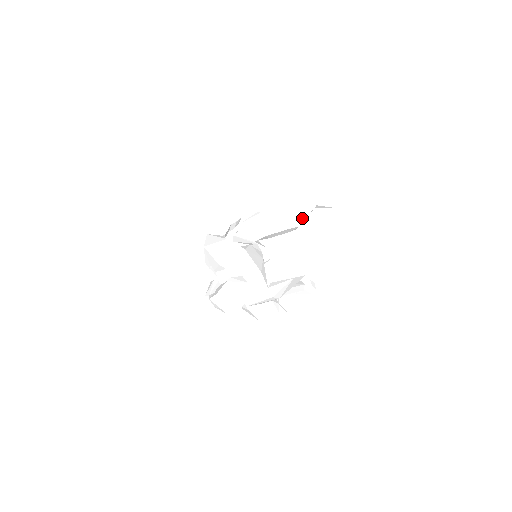
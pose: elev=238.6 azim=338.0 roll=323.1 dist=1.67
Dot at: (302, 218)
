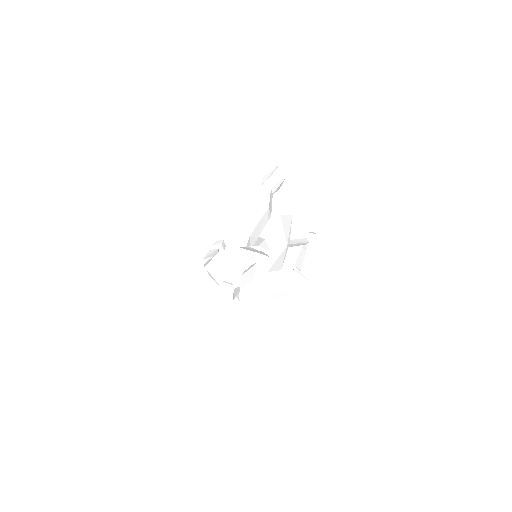
Dot at: (267, 202)
